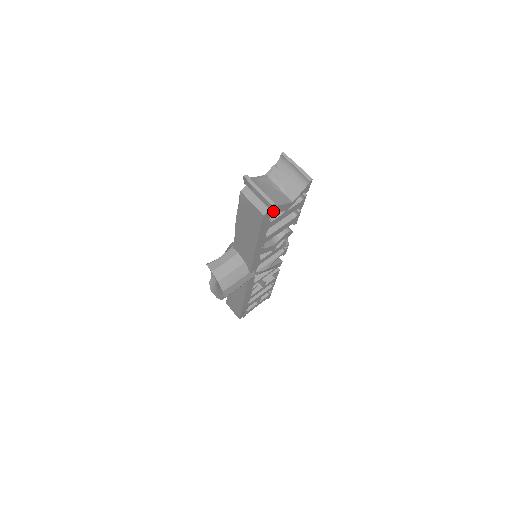
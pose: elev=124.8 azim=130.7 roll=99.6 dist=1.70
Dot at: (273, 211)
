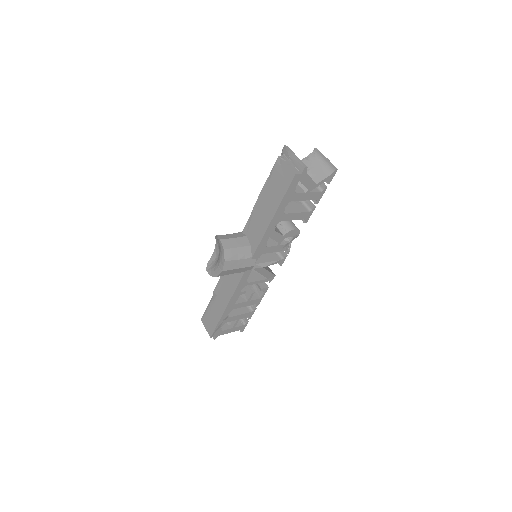
Dot at: (302, 178)
